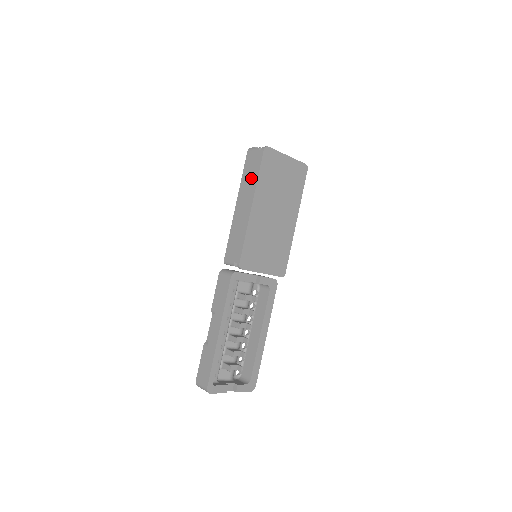
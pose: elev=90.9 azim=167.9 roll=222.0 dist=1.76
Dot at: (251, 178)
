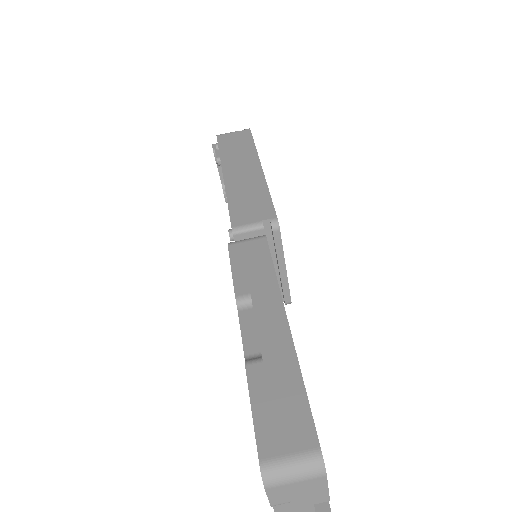
Dot at: (241, 148)
